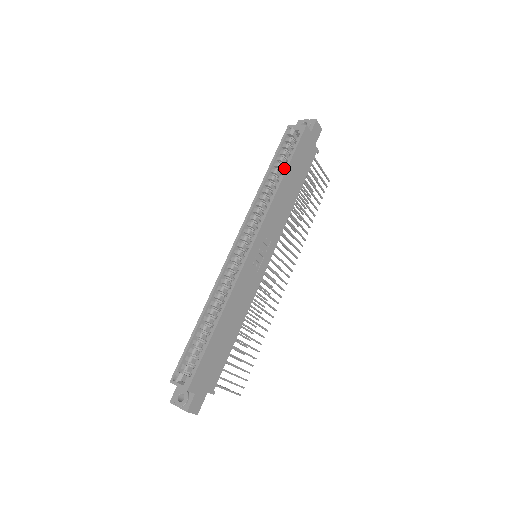
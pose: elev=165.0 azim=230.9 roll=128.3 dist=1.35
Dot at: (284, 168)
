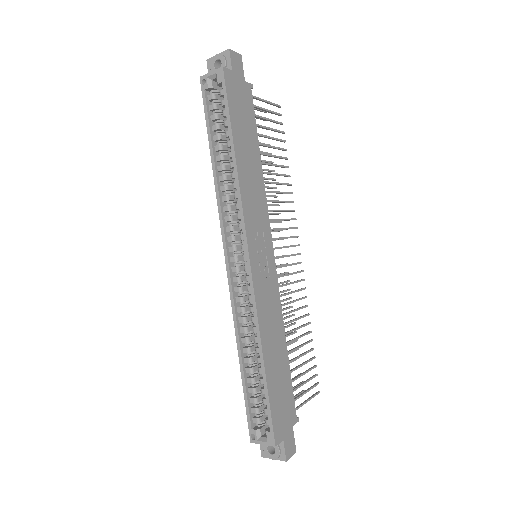
Dot at: occluded
